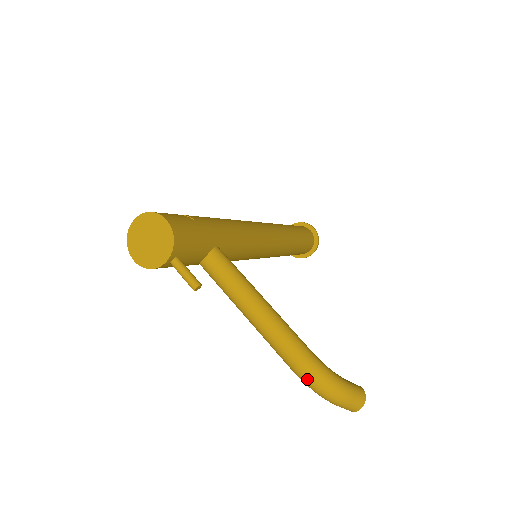
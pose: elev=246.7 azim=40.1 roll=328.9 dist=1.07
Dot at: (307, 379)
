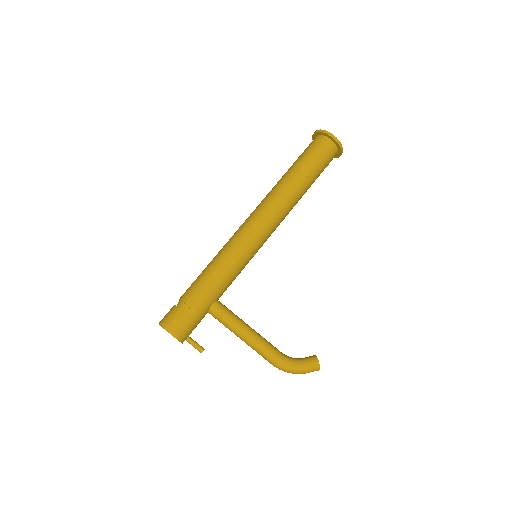
Dot at: (279, 369)
